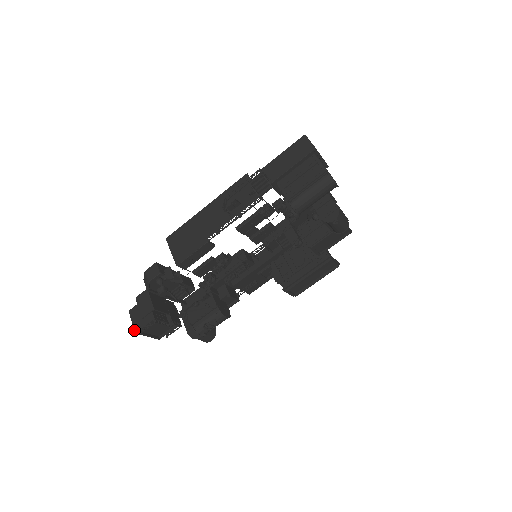
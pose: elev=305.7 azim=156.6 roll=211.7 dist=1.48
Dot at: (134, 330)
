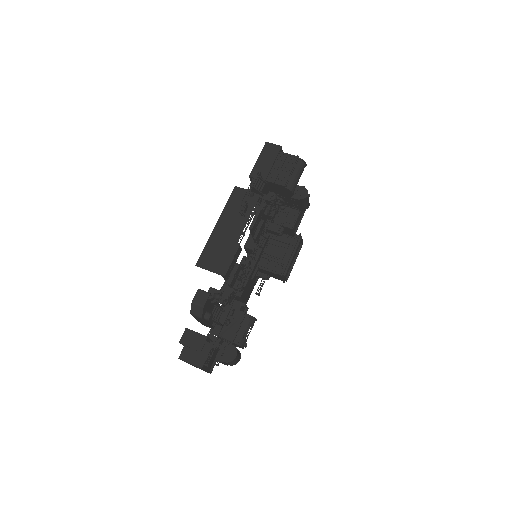
Dot at: (198, 367)
